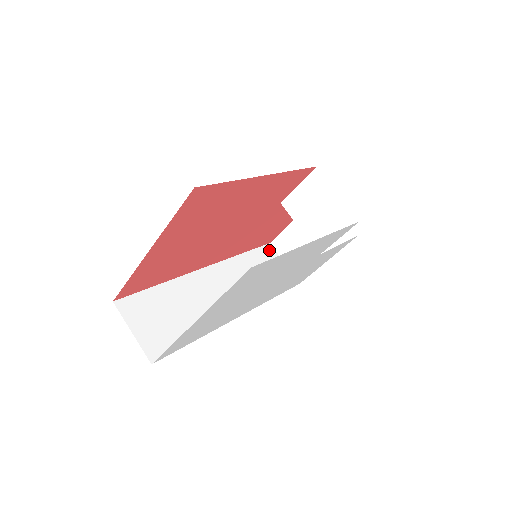
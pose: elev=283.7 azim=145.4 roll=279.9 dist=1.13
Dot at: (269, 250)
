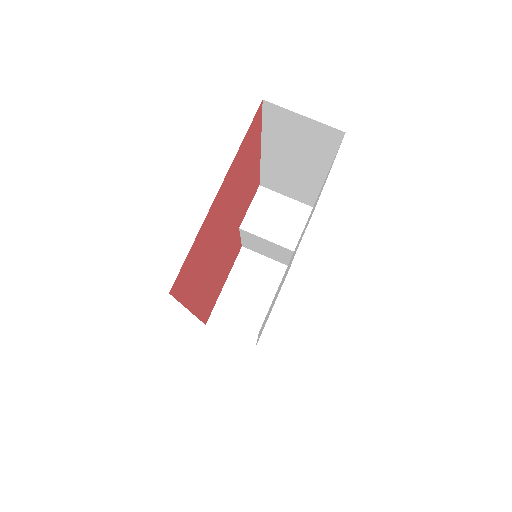
Dot at: occluded
